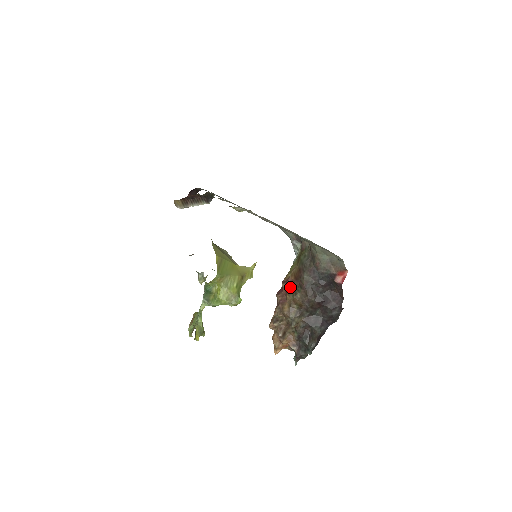
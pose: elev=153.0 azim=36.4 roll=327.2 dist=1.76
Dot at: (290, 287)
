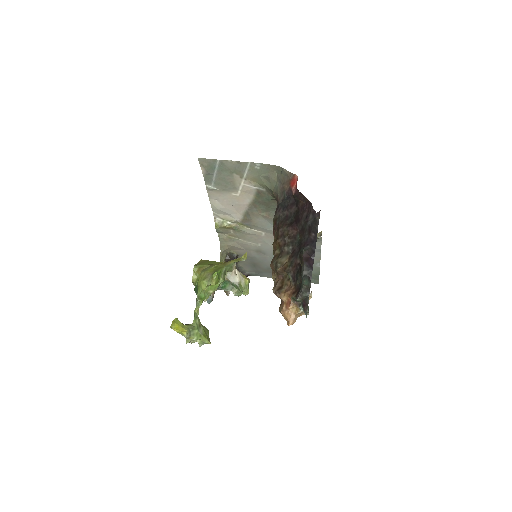
Dot at: occluded
